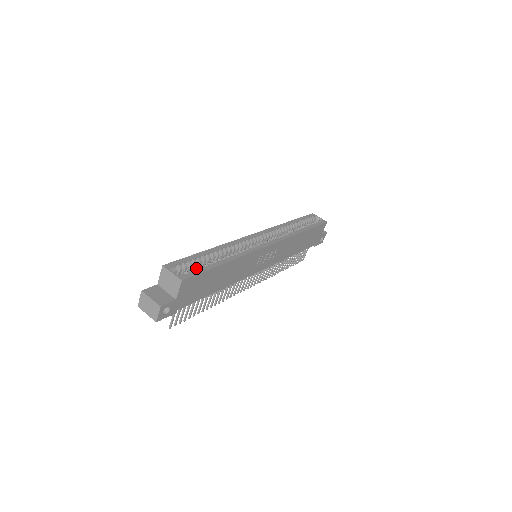
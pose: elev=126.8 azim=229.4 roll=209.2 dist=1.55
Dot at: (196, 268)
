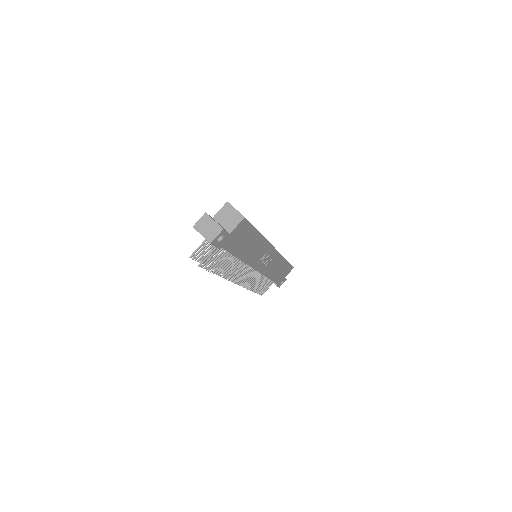
Dot at: occluded
